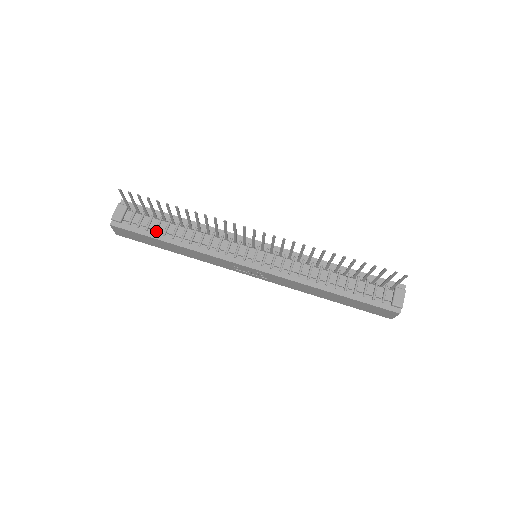
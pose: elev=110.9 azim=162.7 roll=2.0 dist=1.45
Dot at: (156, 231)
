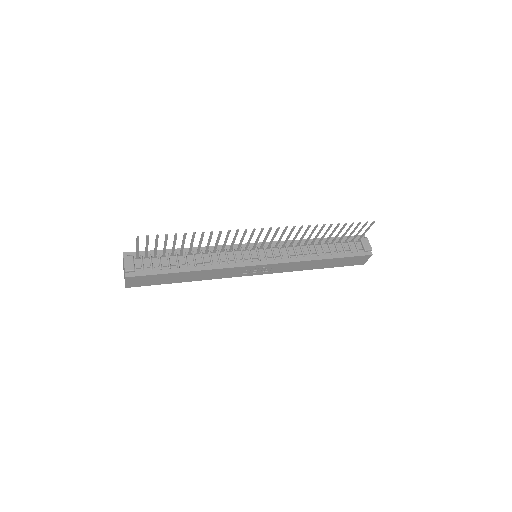
Dot at: (170, 266)
